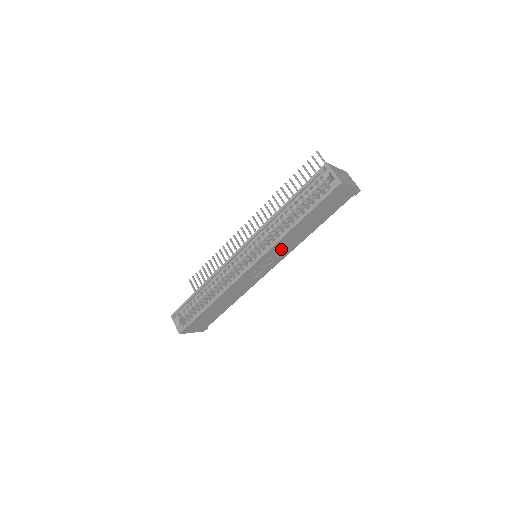
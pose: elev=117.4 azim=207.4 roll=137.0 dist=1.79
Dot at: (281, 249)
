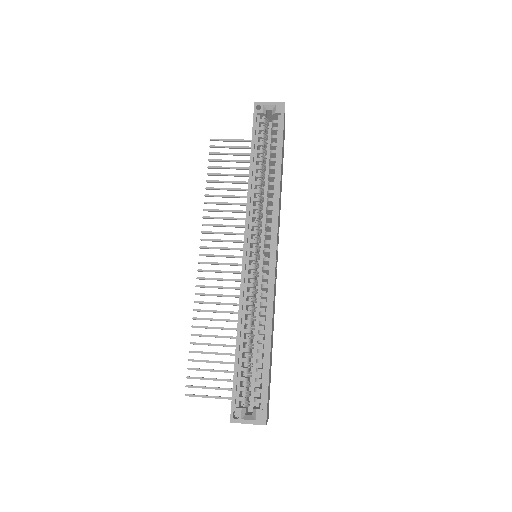
Dot at: occluded
